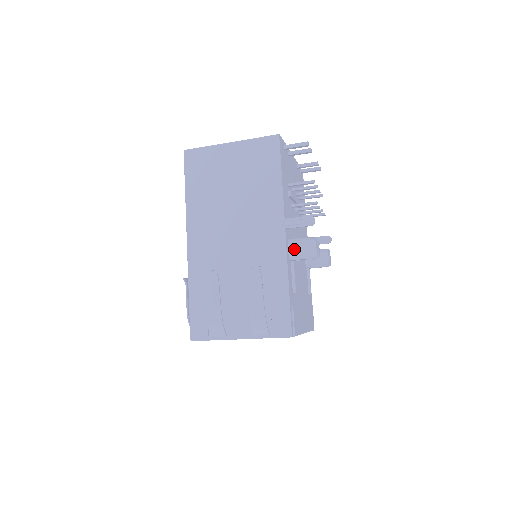
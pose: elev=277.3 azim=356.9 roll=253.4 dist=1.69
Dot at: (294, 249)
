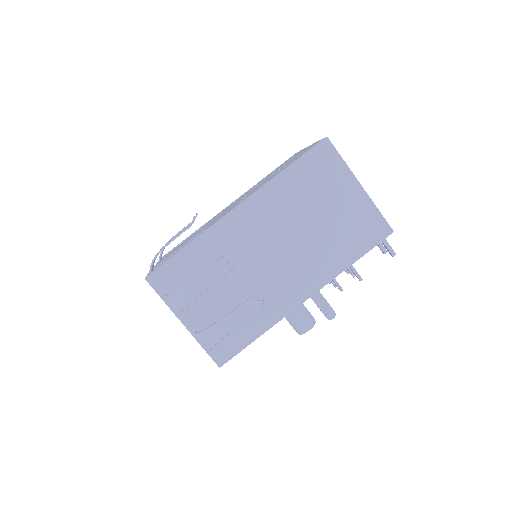
Dot at: (296, 314)
